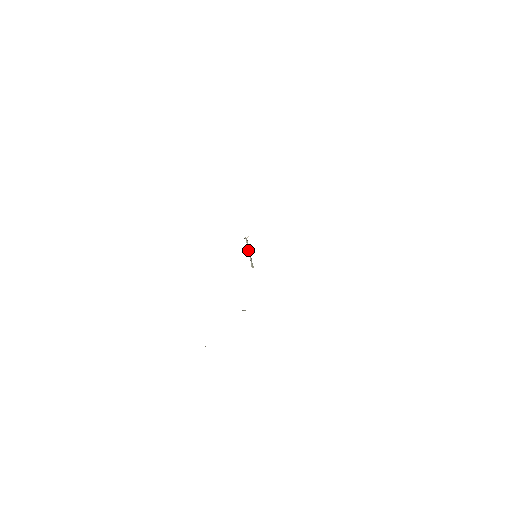
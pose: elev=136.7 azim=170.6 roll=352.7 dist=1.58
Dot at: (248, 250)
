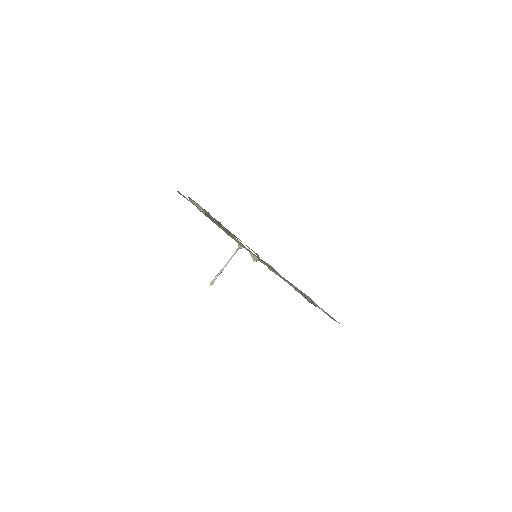
Dot at: (227, 262)
